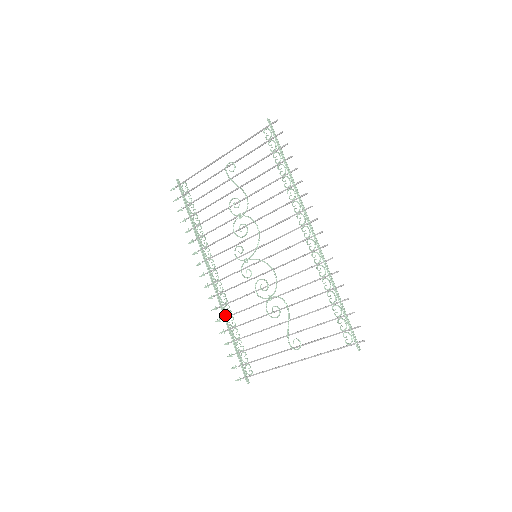
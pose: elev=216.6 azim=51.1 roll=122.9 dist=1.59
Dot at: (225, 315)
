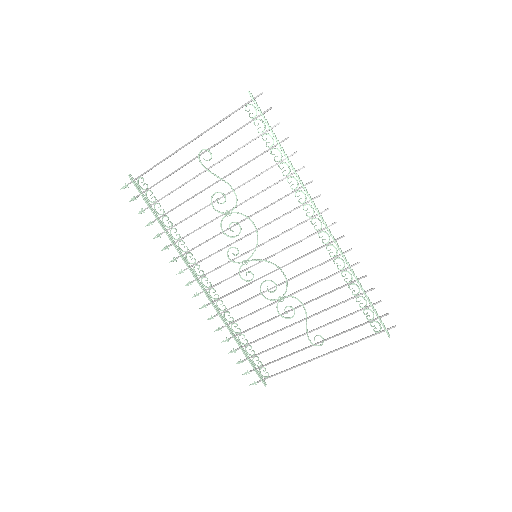
Dot at: (226, 323)
